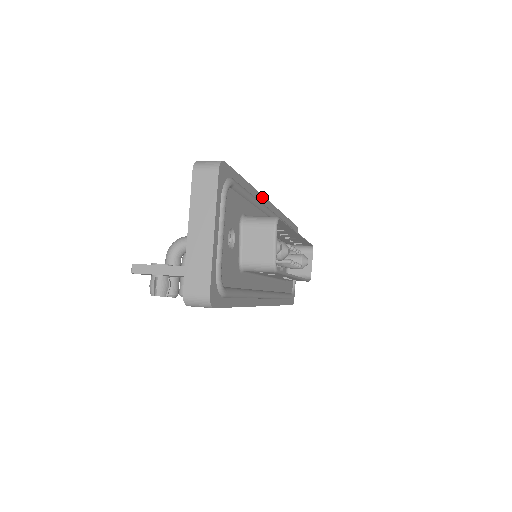
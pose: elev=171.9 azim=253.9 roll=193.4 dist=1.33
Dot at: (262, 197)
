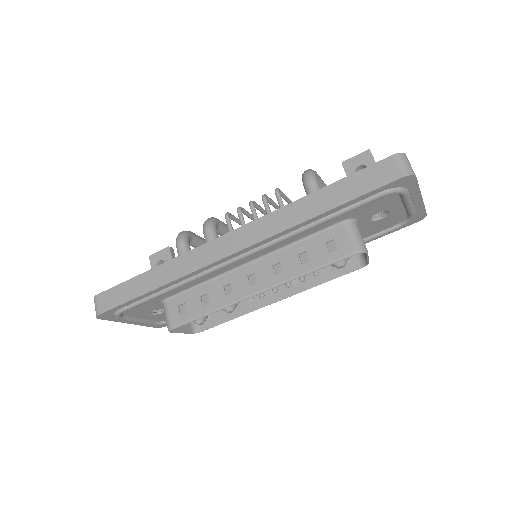
Dot at: (195, 271)
